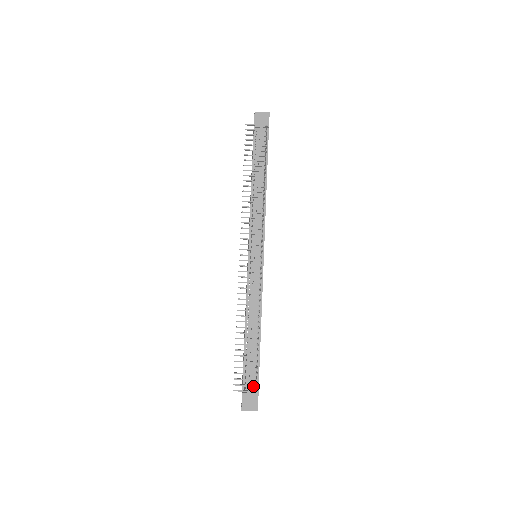
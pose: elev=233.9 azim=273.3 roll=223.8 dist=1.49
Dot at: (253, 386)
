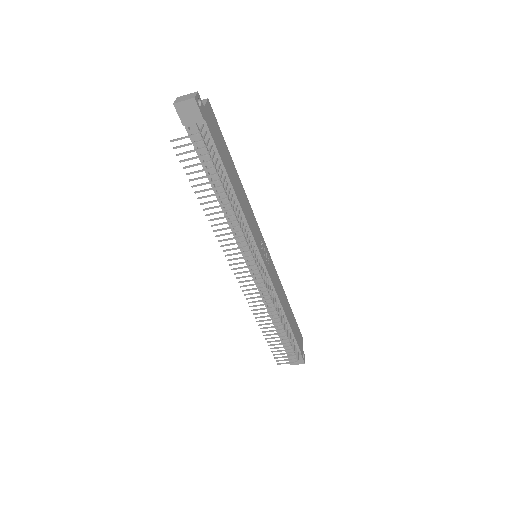
Dot at: occluded
